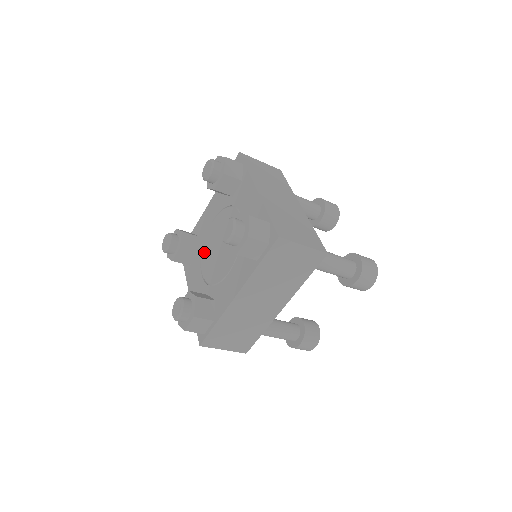
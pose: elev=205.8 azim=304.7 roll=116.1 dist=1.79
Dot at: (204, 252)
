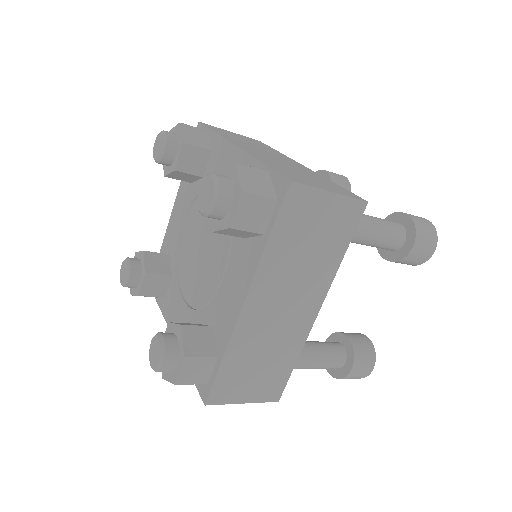
Dot at: (181, 269)
